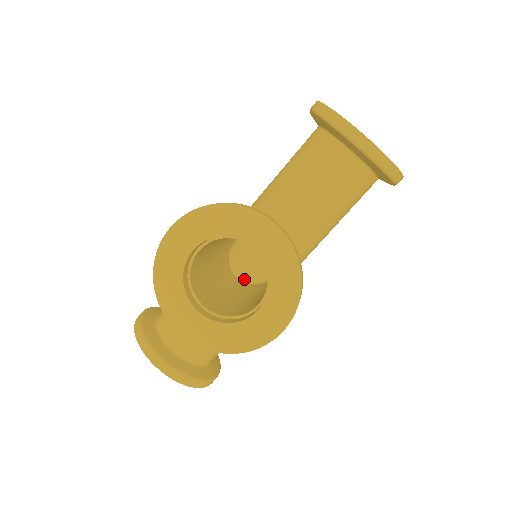
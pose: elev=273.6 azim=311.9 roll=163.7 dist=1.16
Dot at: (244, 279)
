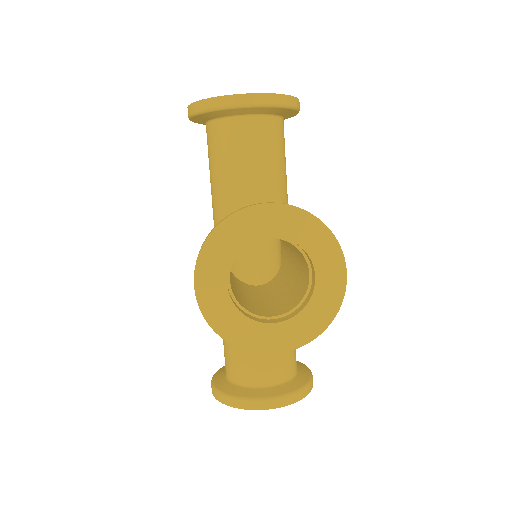
Dot at: occluded
